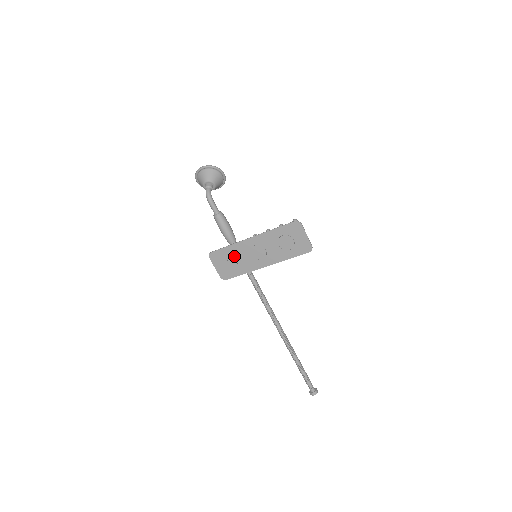
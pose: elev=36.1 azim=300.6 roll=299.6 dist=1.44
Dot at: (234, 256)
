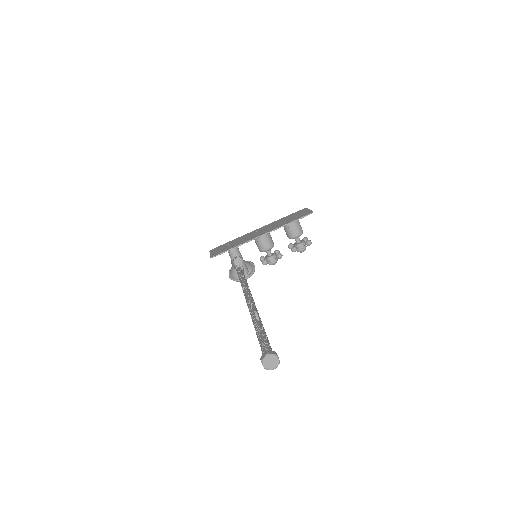
Dot at: (235, 242)
